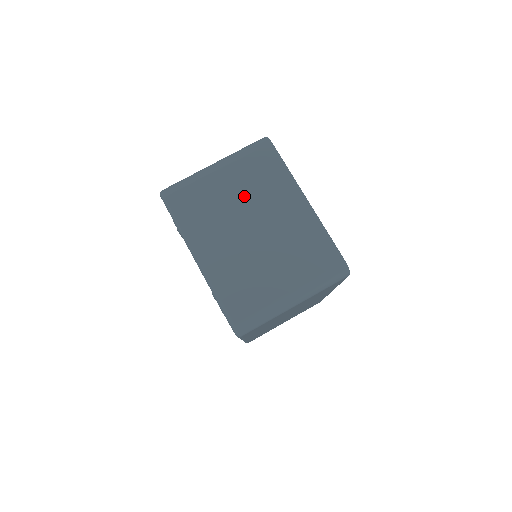
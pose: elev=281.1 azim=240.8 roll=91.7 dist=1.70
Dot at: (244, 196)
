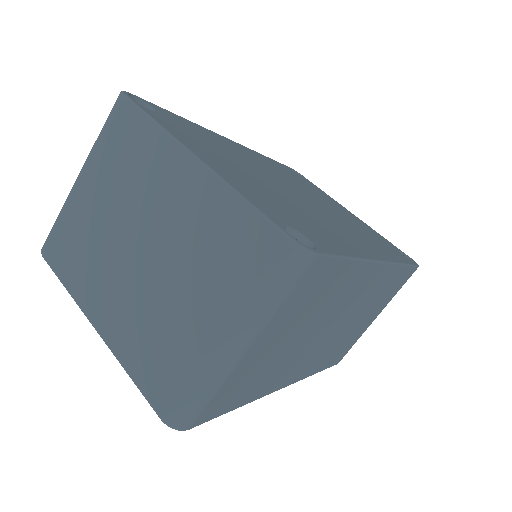
Dot at: (117, 202)
